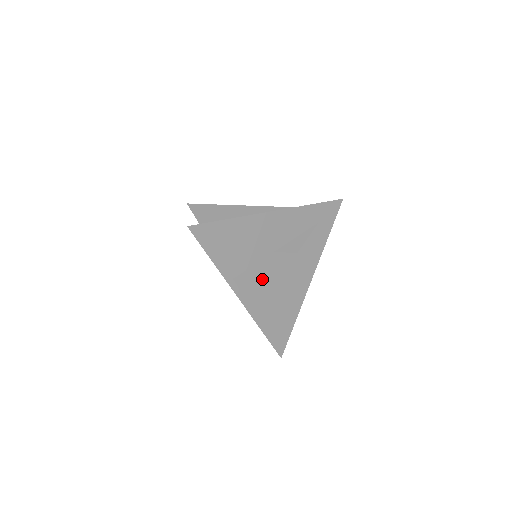
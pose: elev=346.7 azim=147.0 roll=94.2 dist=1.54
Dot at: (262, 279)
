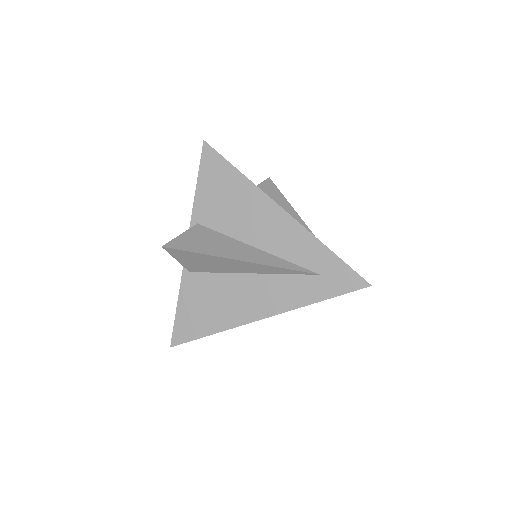
Dot at: (209, 243)
